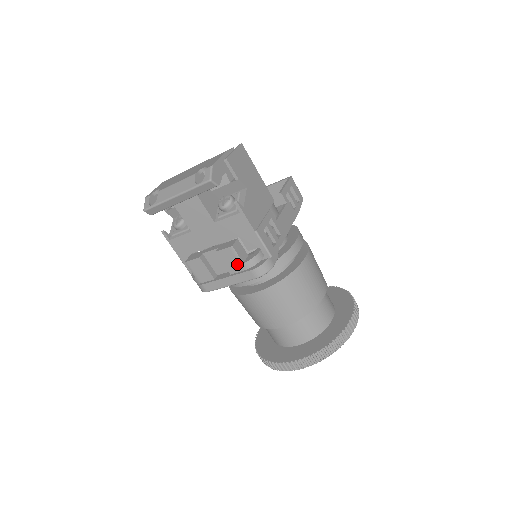
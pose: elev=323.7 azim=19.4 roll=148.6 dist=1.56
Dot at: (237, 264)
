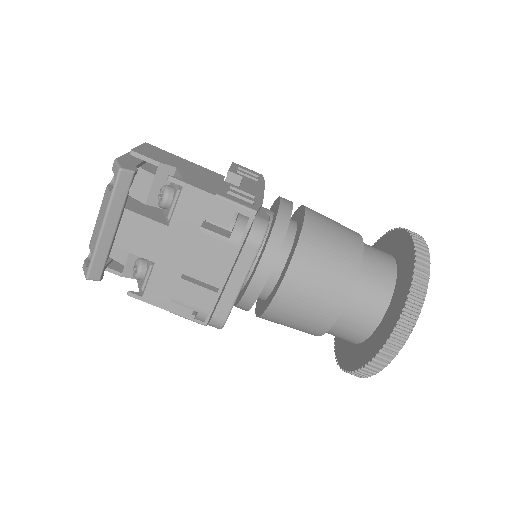
Dot at: (224, 246)
